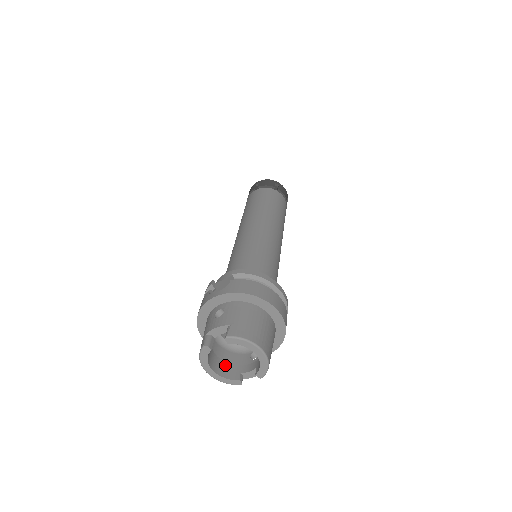
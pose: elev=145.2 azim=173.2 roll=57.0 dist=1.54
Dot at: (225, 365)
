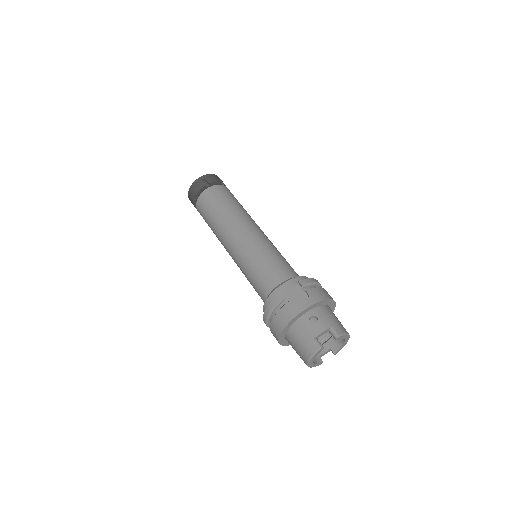
Dot at: occluded
